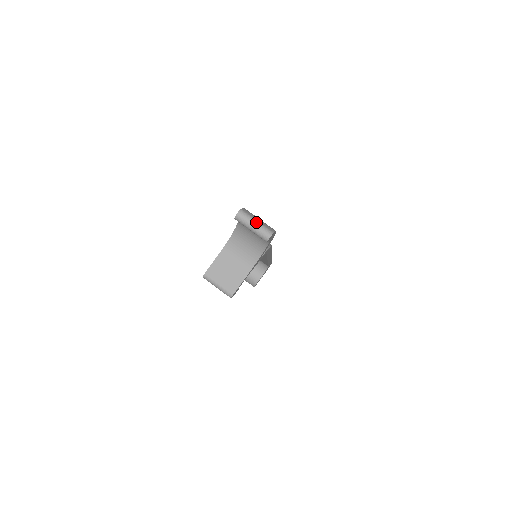
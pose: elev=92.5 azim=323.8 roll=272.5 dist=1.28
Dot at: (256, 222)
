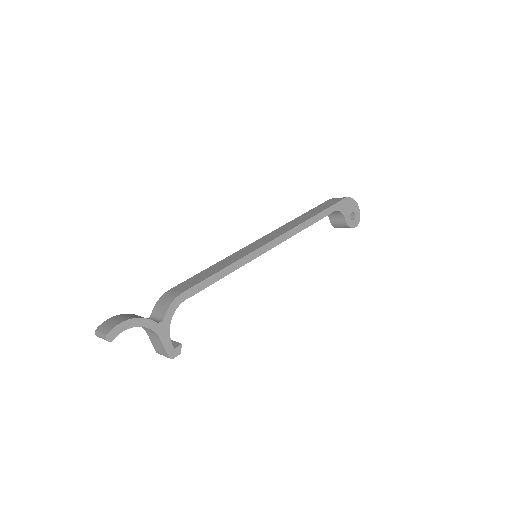
Dot at: (100, 334)
